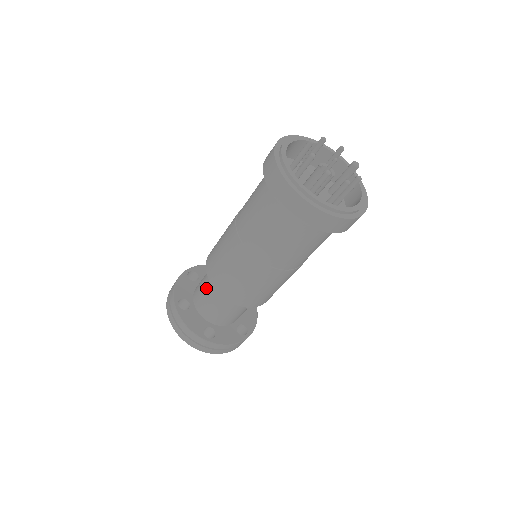
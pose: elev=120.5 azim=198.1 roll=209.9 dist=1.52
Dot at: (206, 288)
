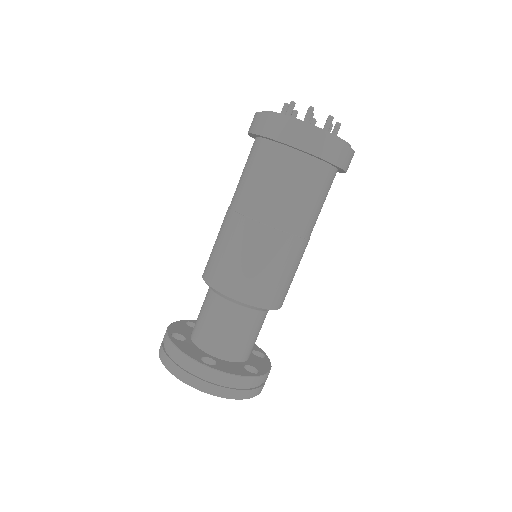
Dot at: (226, 322)
